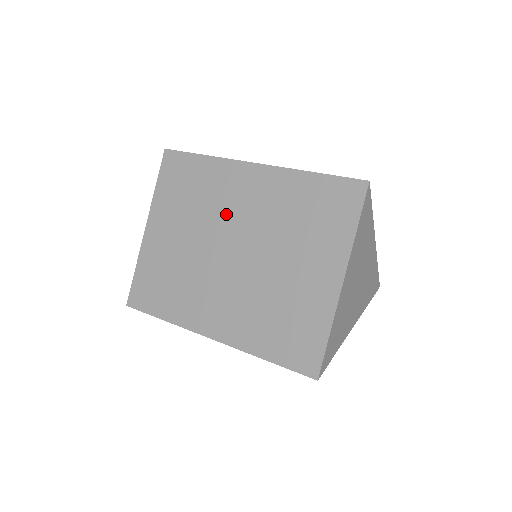
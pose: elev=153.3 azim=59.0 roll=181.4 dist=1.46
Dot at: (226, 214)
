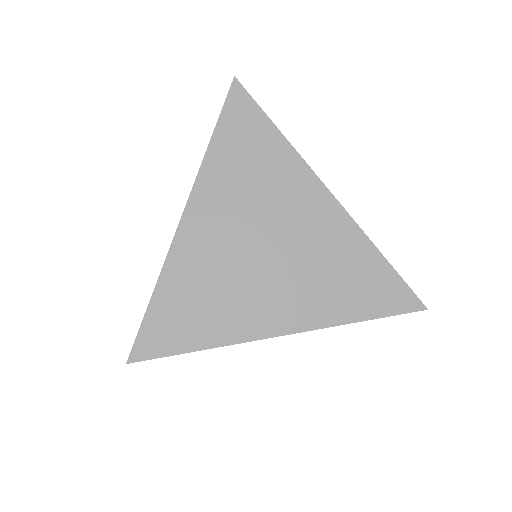
Dot at: occluded
